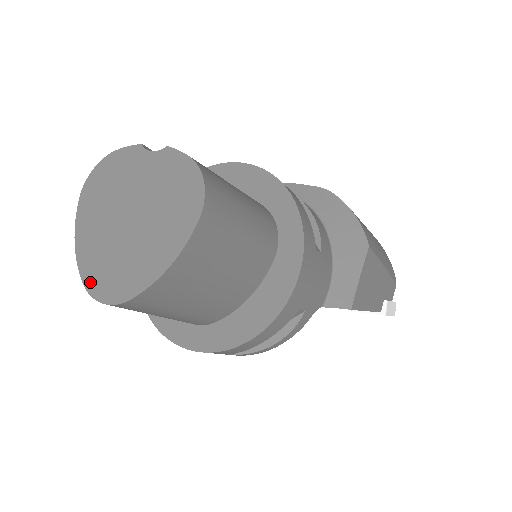
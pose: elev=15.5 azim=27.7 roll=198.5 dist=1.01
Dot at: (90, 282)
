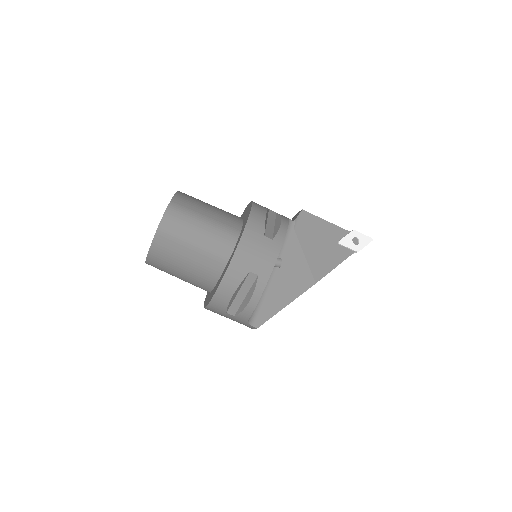
Dot at: (157, 228)
